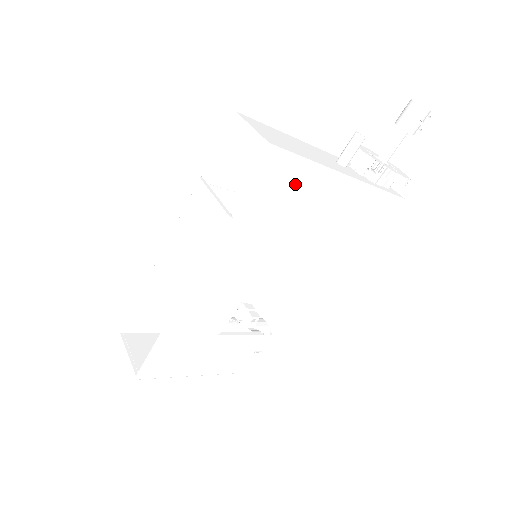
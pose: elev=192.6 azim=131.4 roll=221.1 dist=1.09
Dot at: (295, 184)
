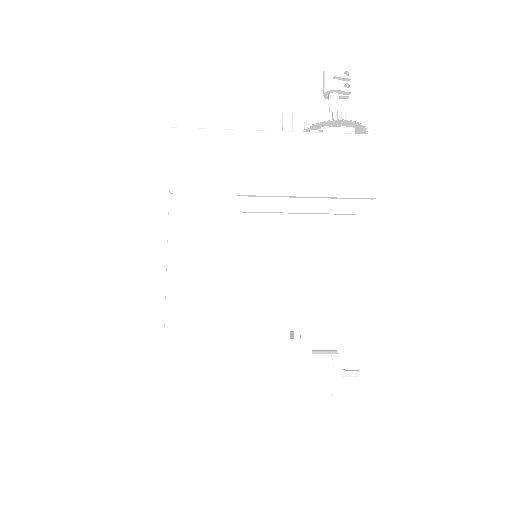
Dot at: (216, 150)
